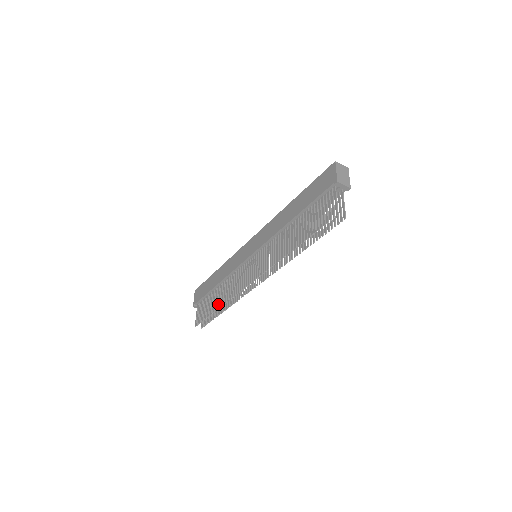
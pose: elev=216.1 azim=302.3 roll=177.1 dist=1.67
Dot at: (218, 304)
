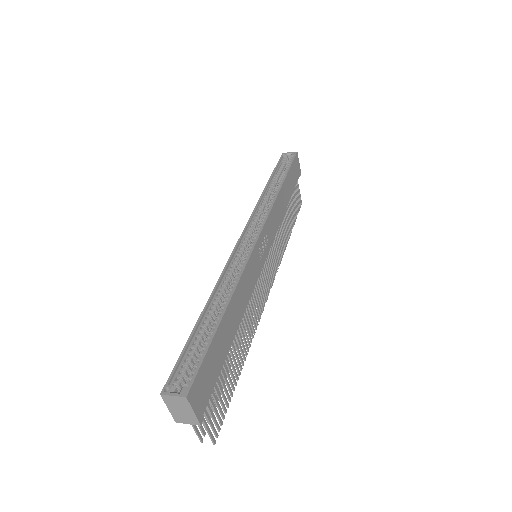
Dot at: occluded
